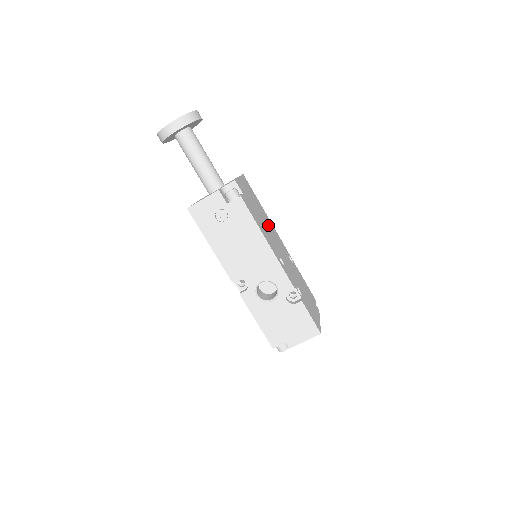
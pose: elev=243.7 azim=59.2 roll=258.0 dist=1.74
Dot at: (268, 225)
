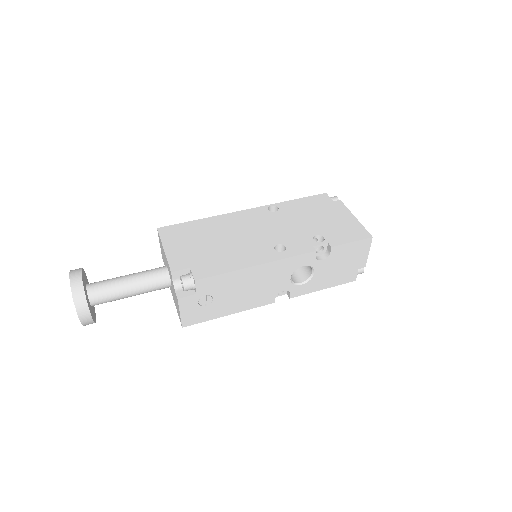
Dot at: (229, 231)
